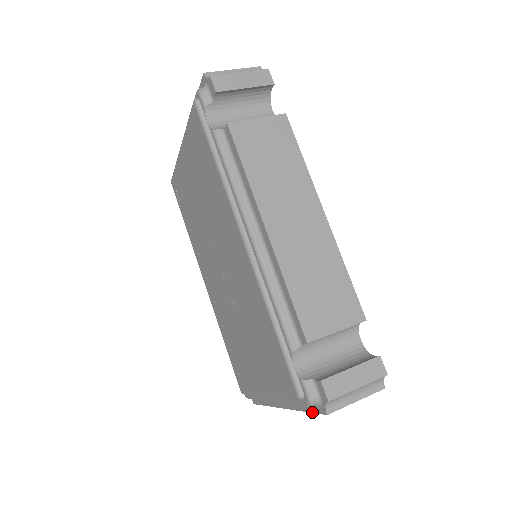
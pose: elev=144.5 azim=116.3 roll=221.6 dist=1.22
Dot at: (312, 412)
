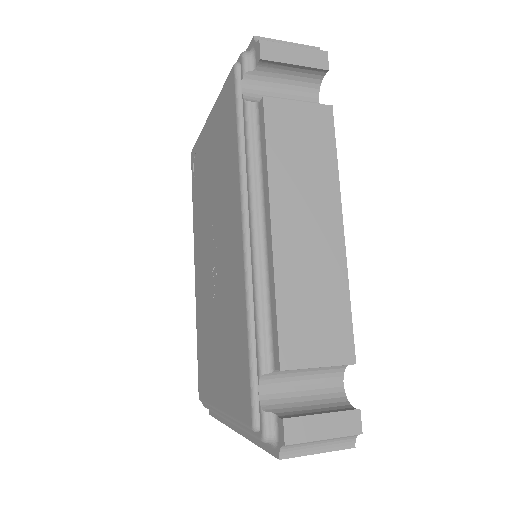
Dot at: (264, 449)
